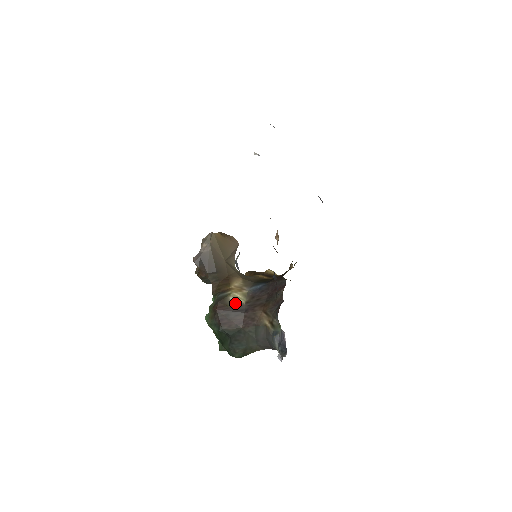
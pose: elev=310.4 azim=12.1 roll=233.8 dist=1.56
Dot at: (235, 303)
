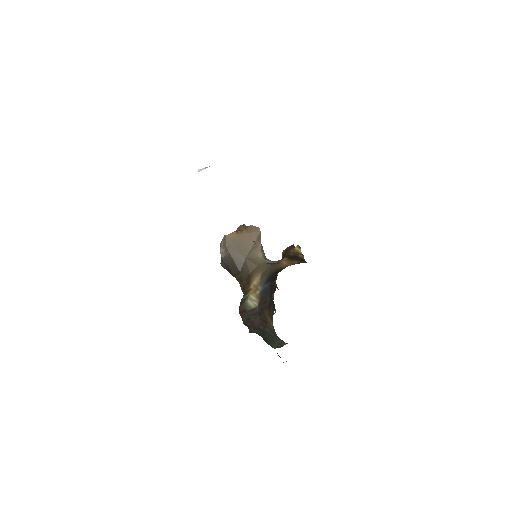
Dot at: (251, 307)
